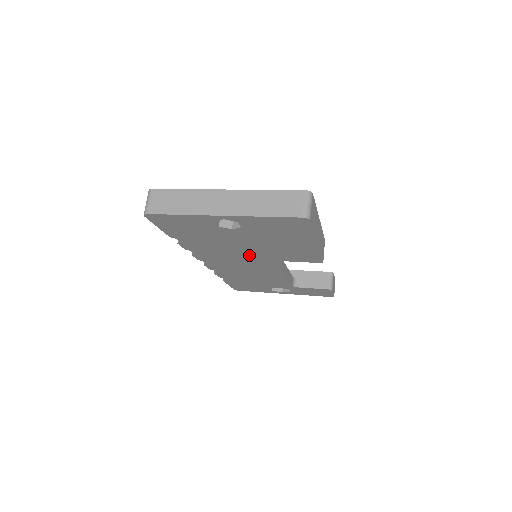
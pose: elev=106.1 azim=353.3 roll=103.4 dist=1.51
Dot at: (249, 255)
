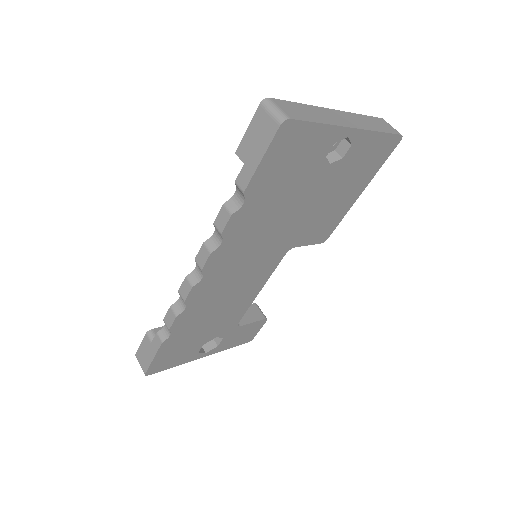
Dot at: (278, 238)
